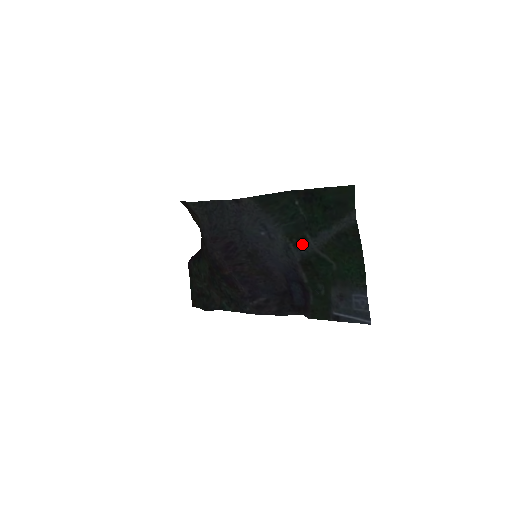
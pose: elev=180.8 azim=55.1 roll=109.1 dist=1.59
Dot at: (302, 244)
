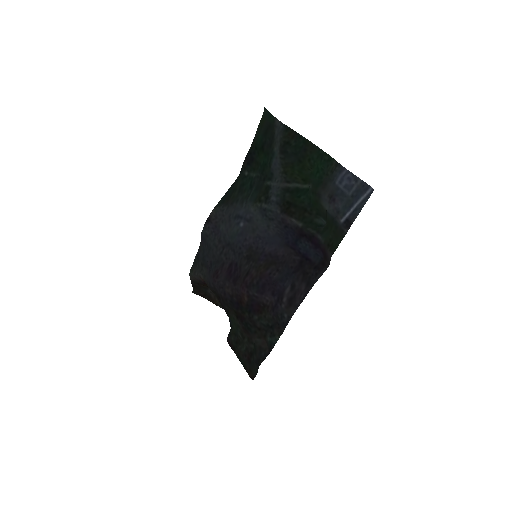
Dot at: (269, 194)
